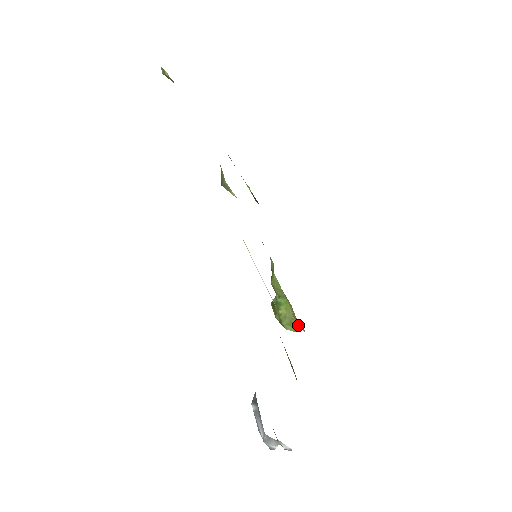
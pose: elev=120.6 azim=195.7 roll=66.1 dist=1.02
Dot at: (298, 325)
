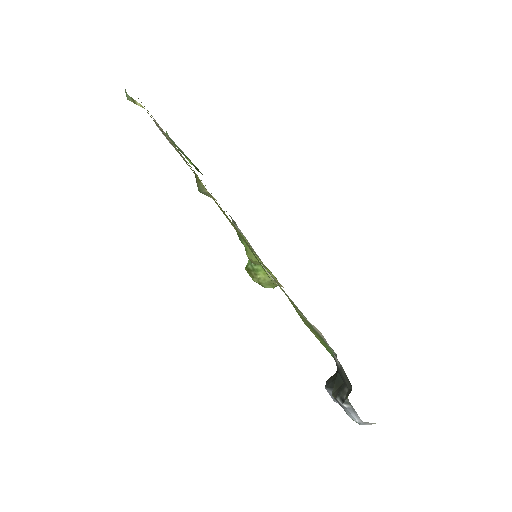
Dot at: occluded
